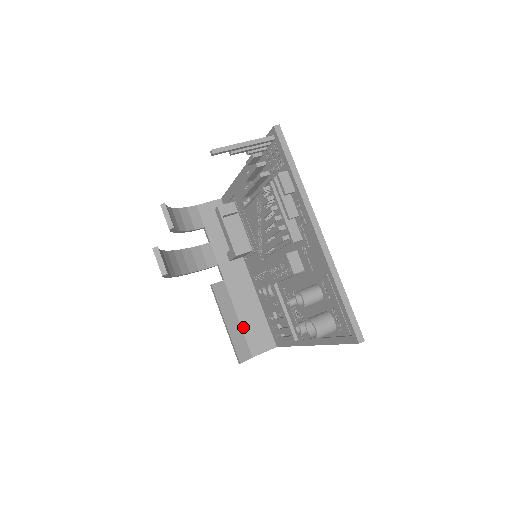
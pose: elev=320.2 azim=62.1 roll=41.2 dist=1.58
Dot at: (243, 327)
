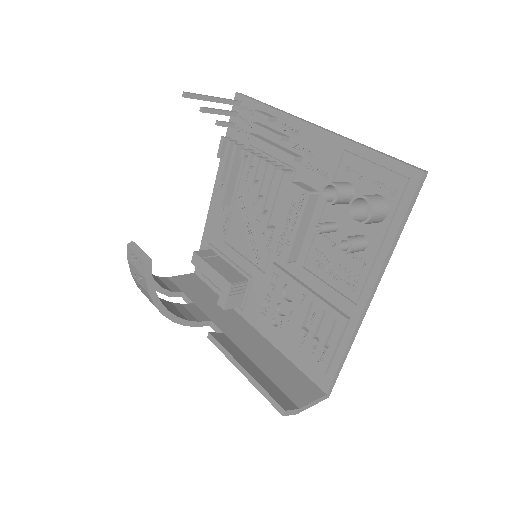
Dot at: (269, 376)
